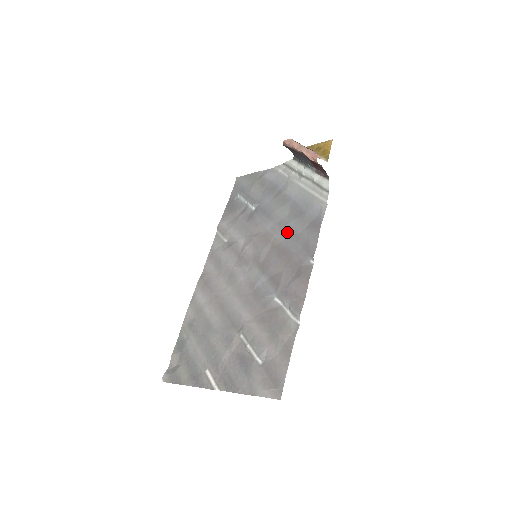
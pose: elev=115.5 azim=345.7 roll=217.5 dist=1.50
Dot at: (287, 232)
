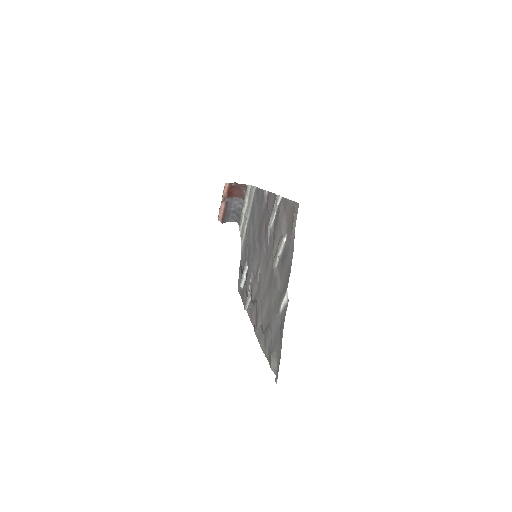
Dot at: (256, 224)
